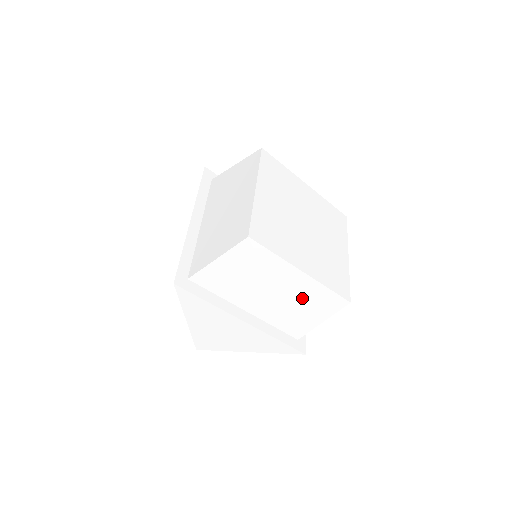
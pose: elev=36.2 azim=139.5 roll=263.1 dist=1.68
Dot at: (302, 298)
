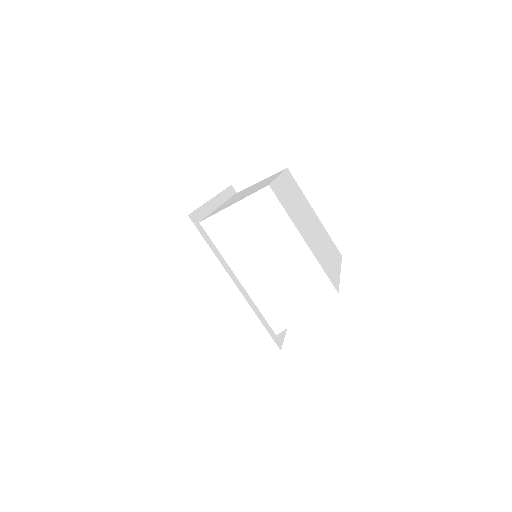
Dot at: (295, 275)
